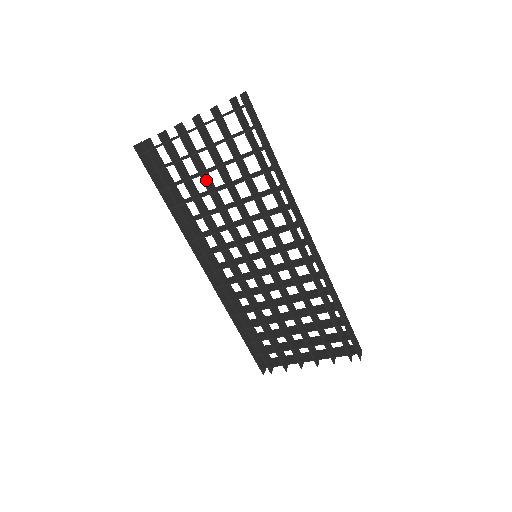
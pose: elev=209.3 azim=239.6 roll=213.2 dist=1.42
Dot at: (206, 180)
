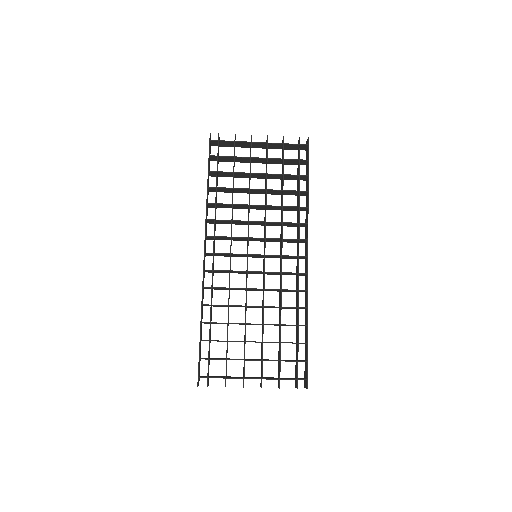
Dot at: occluded
